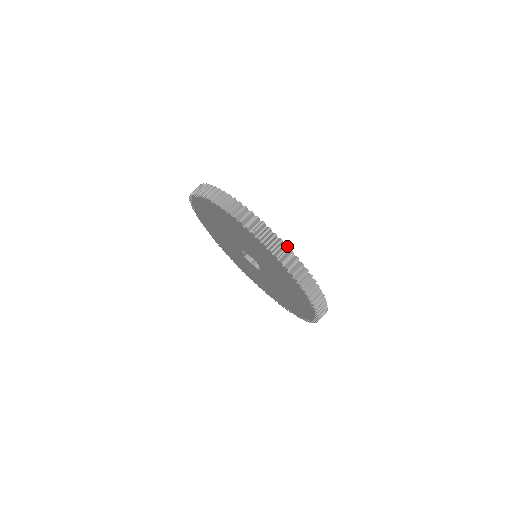
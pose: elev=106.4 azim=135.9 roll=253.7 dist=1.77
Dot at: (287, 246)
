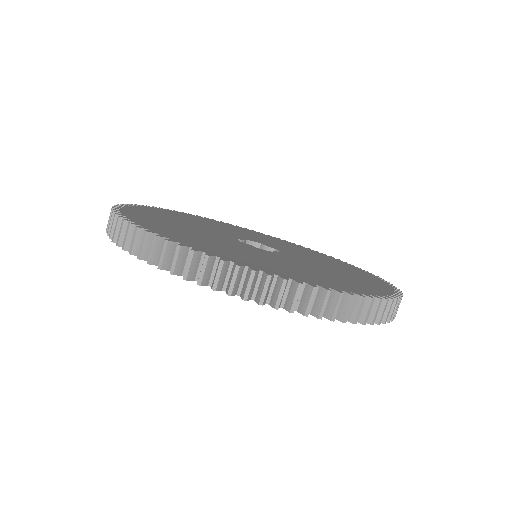
Dot at: (284, 281)
